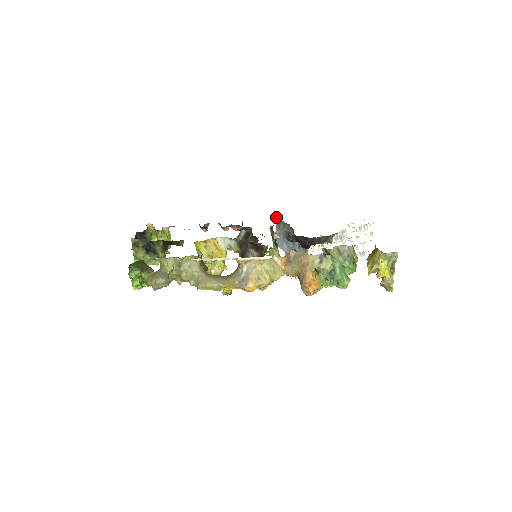
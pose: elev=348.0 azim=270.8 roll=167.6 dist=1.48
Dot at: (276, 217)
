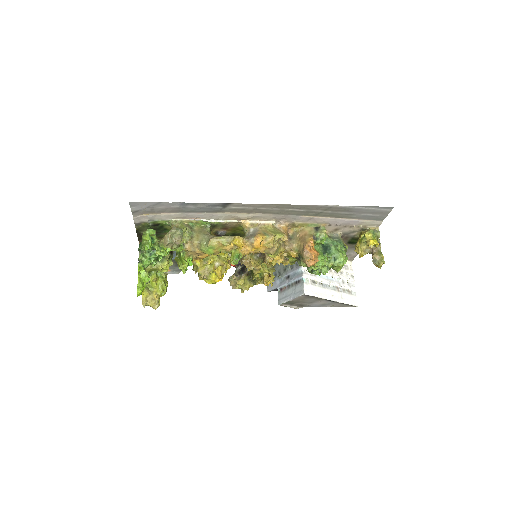
Dot at: occluded
